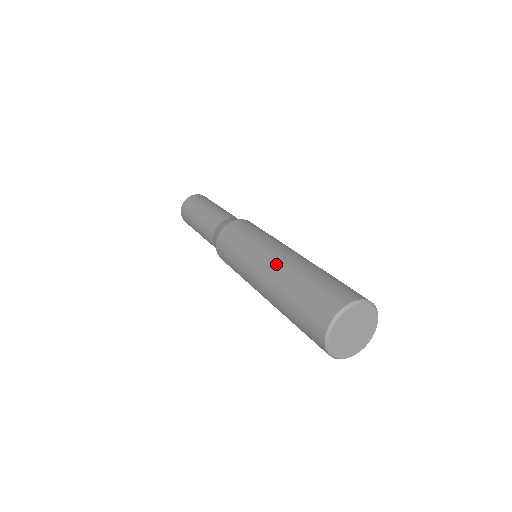
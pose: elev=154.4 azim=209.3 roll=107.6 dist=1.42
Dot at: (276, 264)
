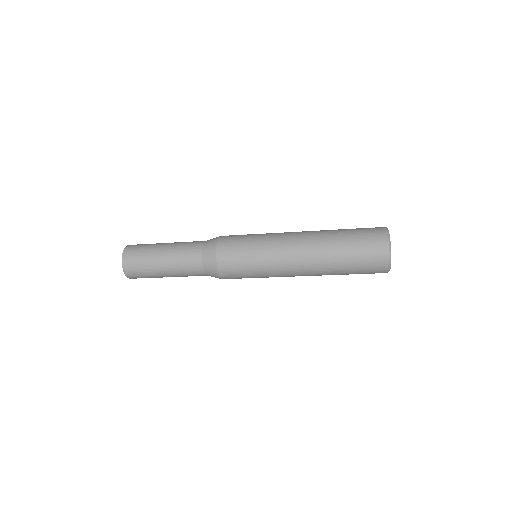
Dot at: (307, 235)
